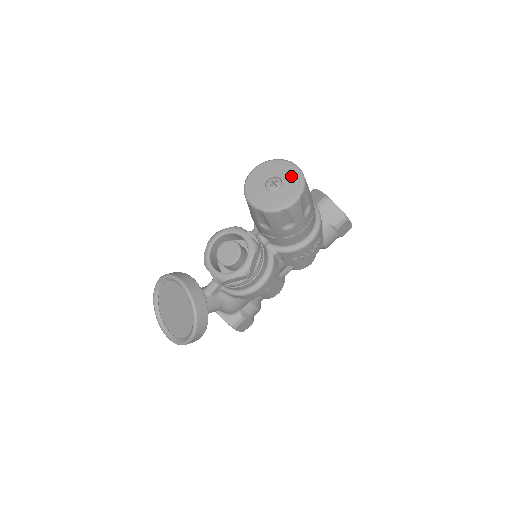
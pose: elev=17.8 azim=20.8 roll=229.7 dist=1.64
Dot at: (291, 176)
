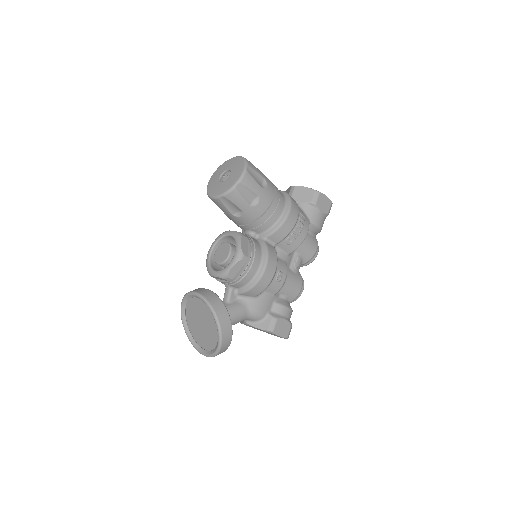
Dot at: (235, 163)
